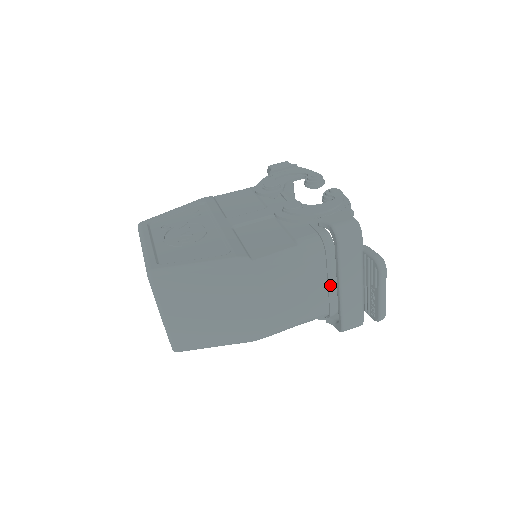
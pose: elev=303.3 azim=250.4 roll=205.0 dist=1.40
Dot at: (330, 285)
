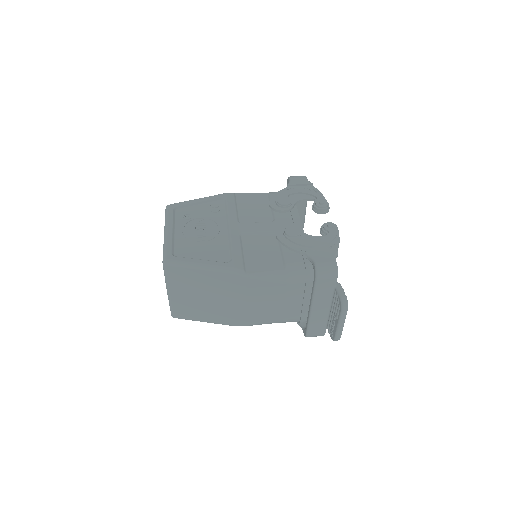
Dot at: (304, 303)
